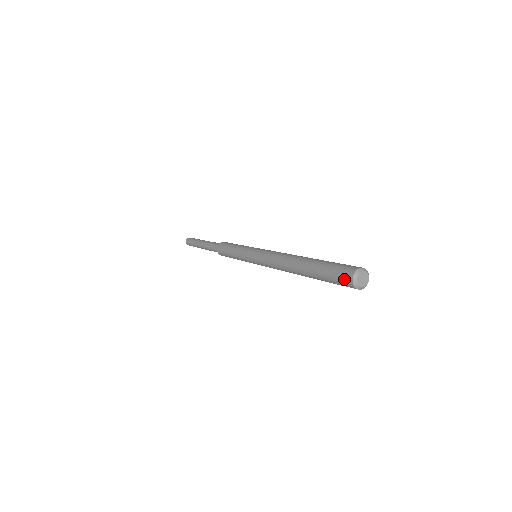
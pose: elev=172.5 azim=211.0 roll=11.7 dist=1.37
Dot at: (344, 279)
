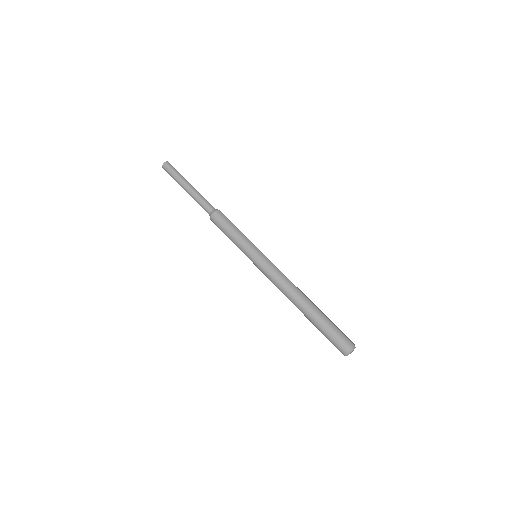
Dot at: occluded
